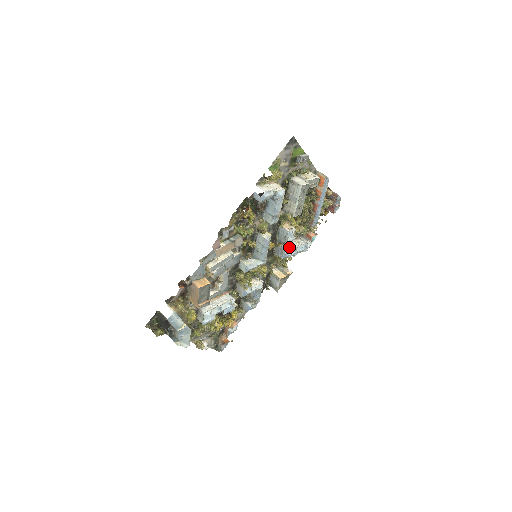
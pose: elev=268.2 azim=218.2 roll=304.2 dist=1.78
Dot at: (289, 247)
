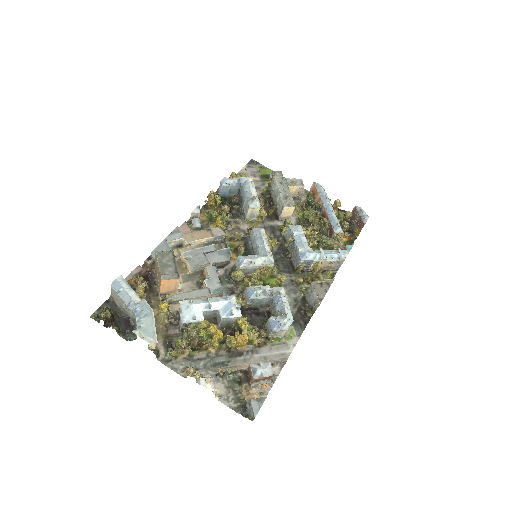
Dot at: (302, 243)
